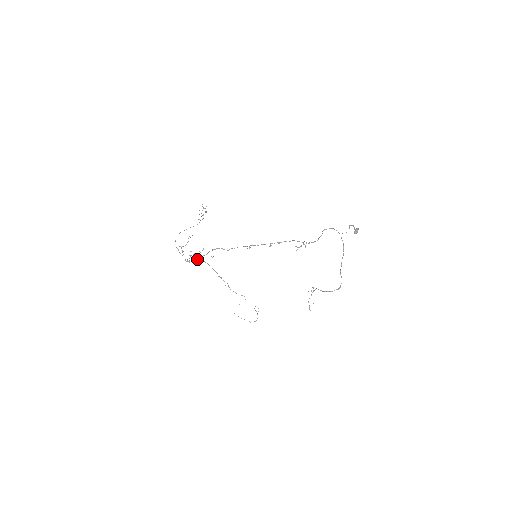
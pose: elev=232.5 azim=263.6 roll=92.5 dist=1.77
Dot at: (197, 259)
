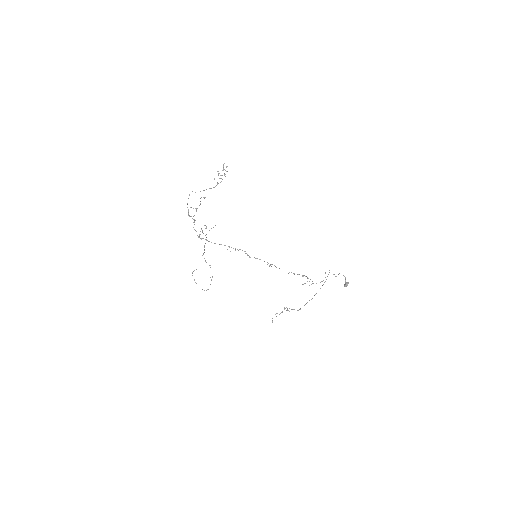
Dot at: occluded
